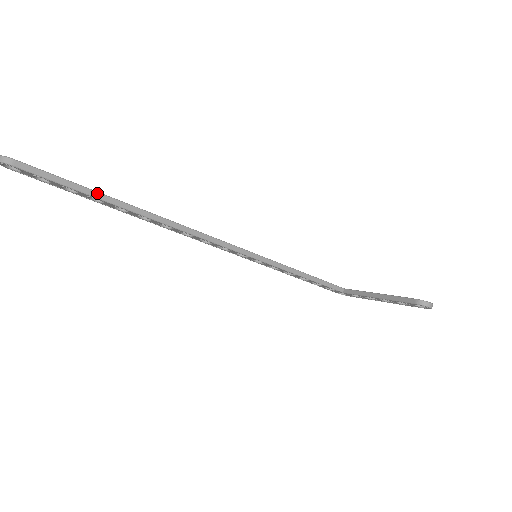
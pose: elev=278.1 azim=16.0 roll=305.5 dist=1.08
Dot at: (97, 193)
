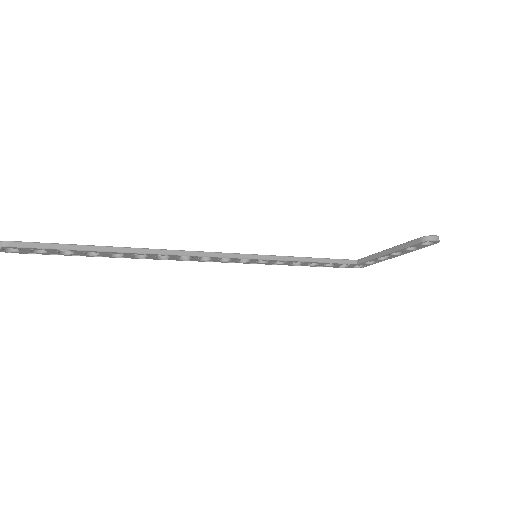
Dot at: (89, 246)
